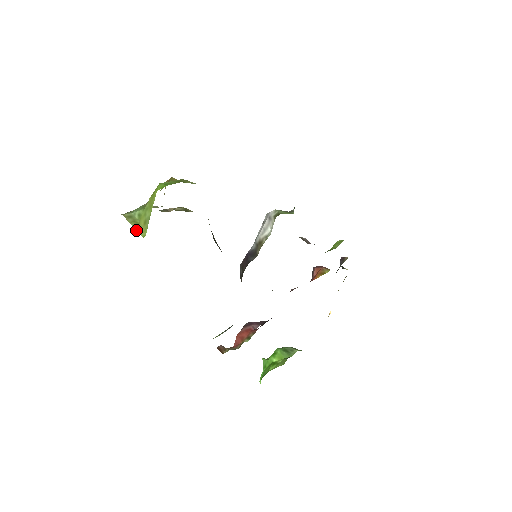
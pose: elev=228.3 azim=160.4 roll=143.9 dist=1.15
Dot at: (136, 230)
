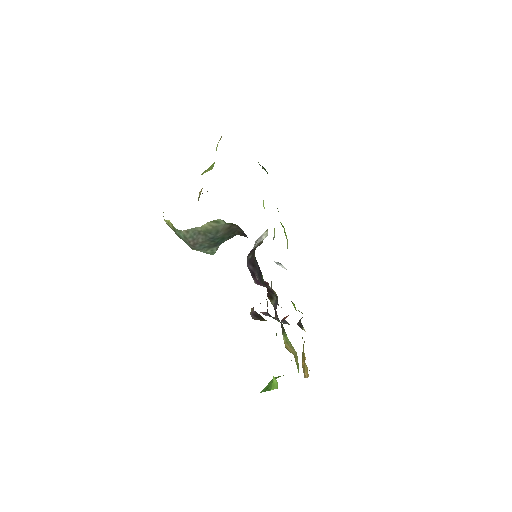
Dot at: occluded
